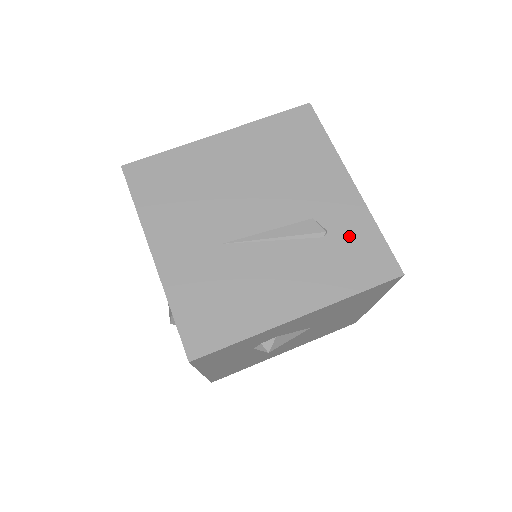
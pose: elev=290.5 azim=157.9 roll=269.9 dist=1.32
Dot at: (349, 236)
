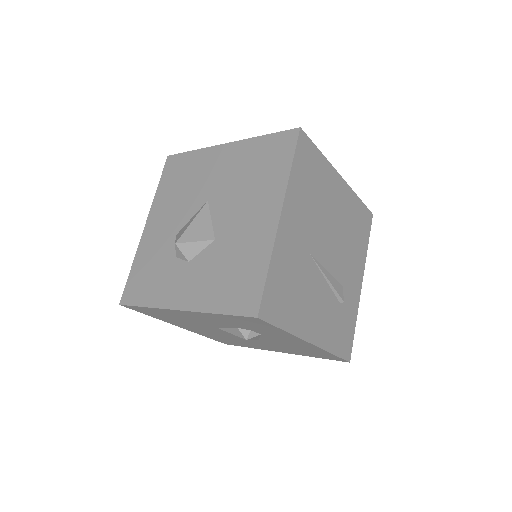
Dot at: (347, 315)
